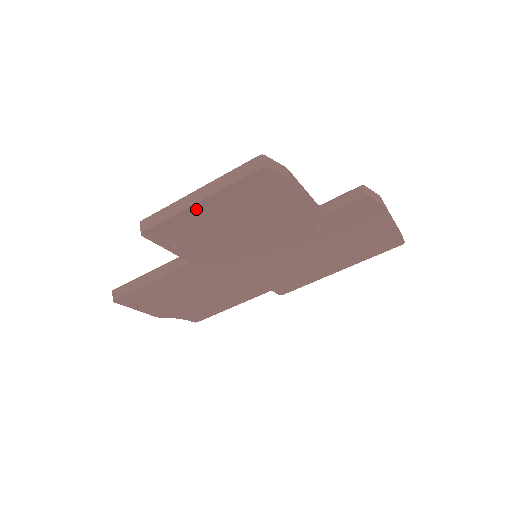
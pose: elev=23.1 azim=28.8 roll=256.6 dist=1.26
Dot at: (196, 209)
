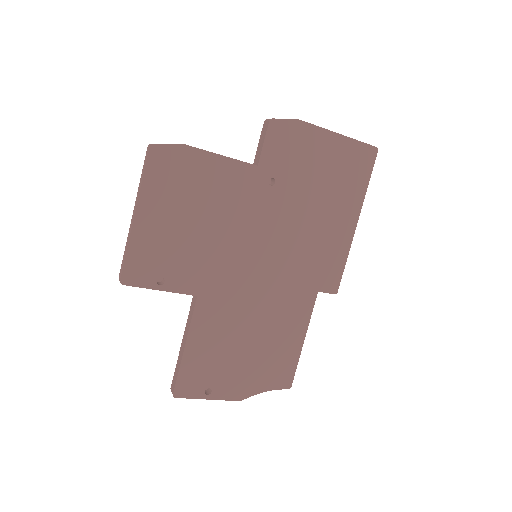
Dot at: (140, 225)
